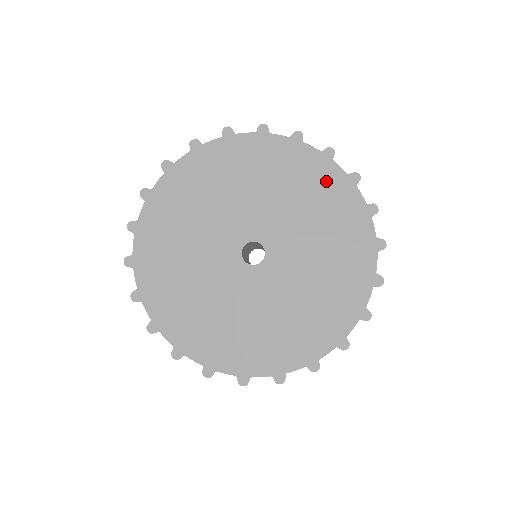
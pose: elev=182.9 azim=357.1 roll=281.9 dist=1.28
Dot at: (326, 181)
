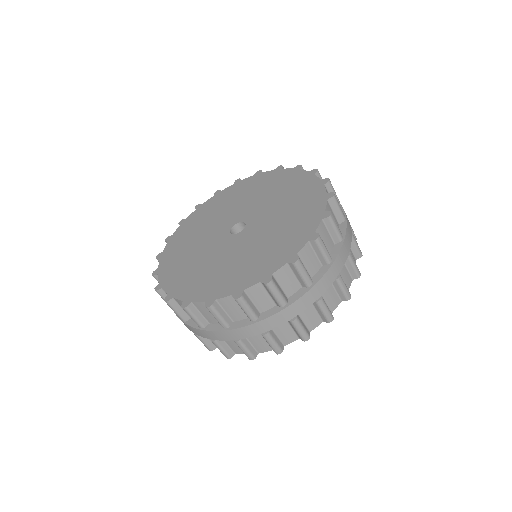
Dot at: (304, 185)
